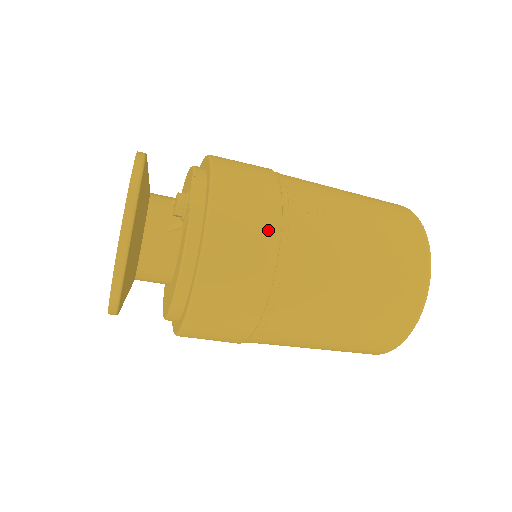
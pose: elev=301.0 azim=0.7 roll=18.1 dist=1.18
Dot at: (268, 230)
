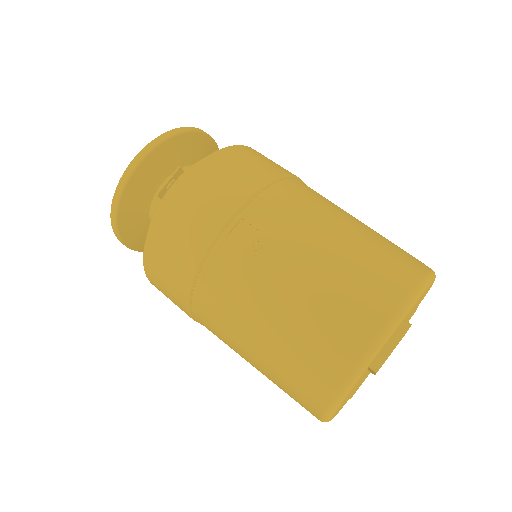
Dot at: (199, 240)
